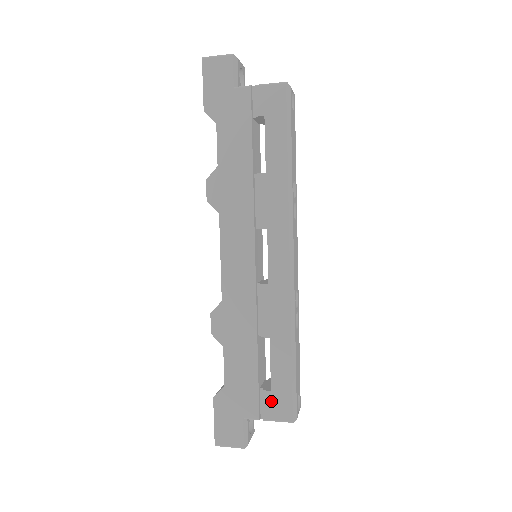
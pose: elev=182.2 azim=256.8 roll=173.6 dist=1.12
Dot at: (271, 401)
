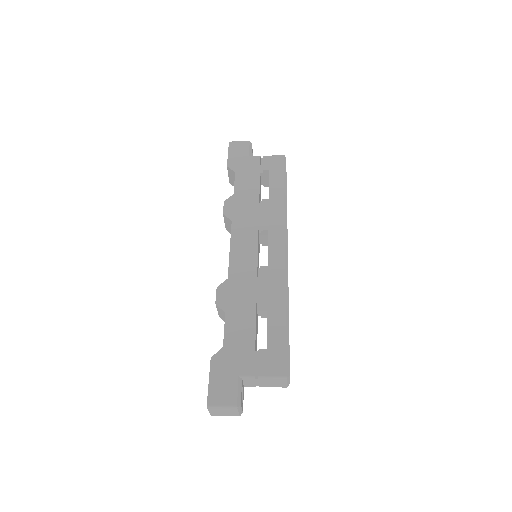
Dot at: (266, 358)
